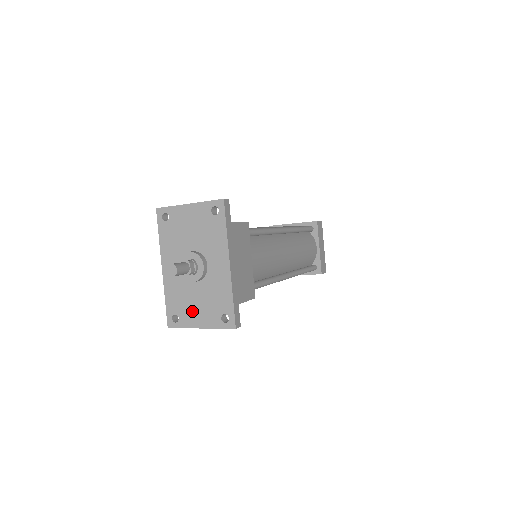
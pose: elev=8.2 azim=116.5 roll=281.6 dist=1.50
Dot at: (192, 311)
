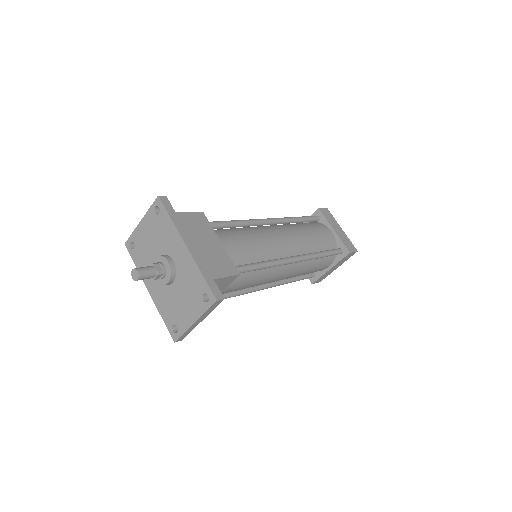
Dot at: (182, 312)
